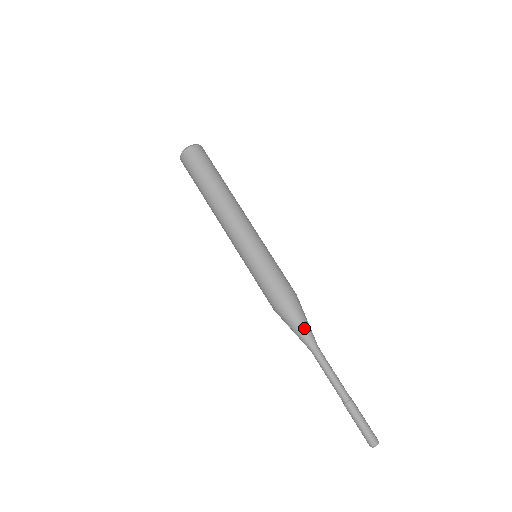
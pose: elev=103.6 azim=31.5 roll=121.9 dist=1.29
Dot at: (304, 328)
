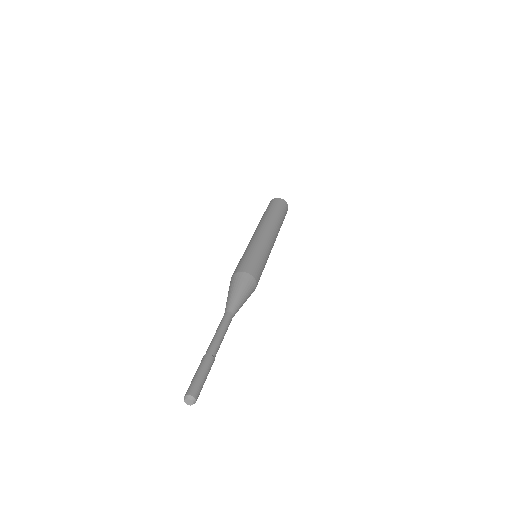
Dot at: (239, 296)
